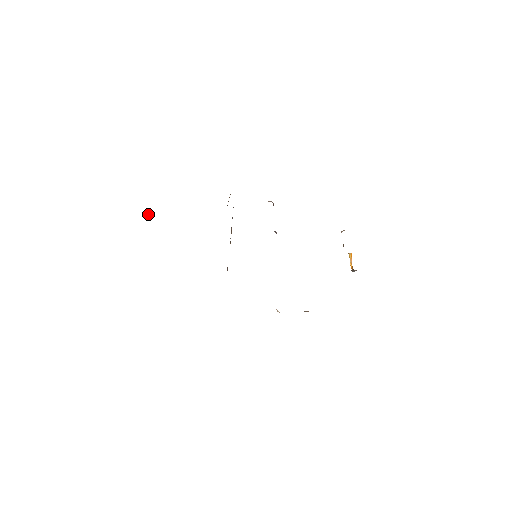
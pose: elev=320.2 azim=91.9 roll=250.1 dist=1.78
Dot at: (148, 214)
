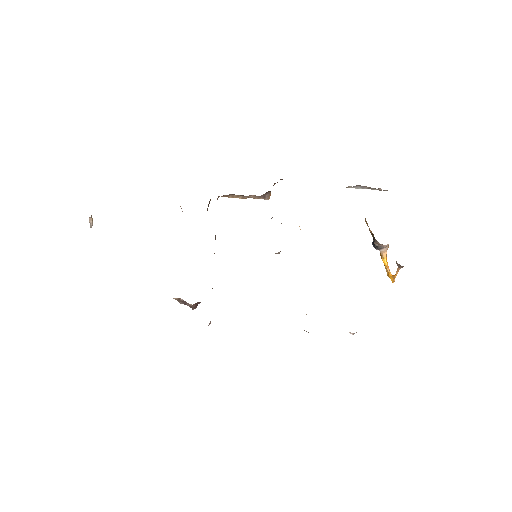
Dot at: (91, 225)
